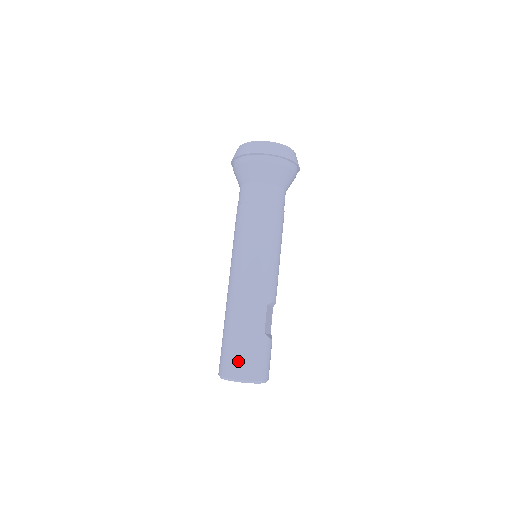
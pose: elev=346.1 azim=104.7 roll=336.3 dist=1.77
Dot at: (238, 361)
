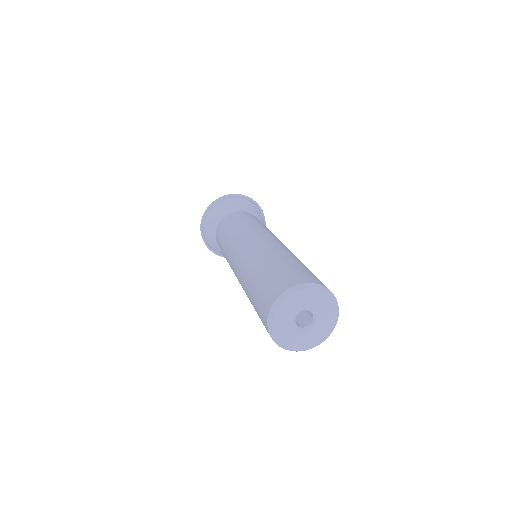
Dot at: (301, 273)
